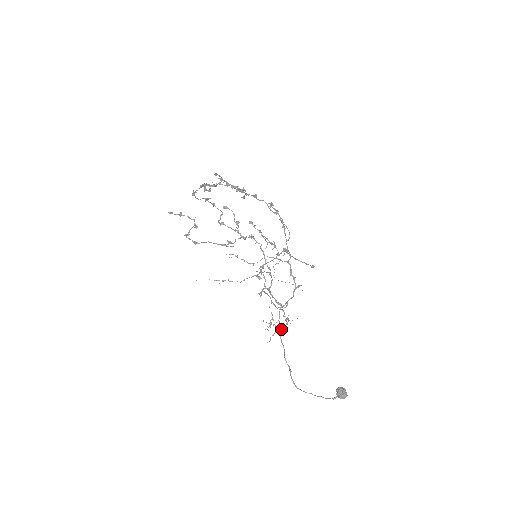
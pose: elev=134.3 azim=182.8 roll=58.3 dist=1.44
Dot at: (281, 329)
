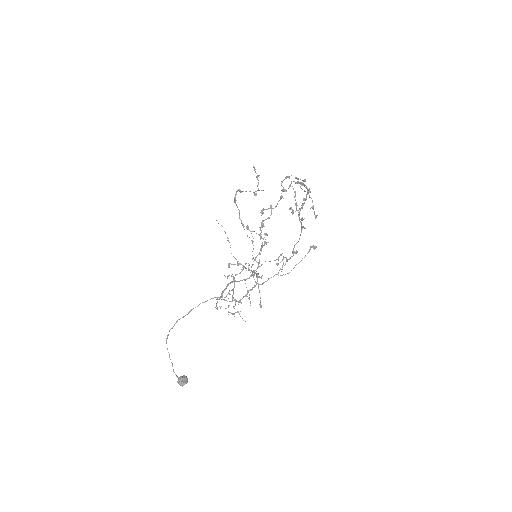
Dot at: (228, 311)
